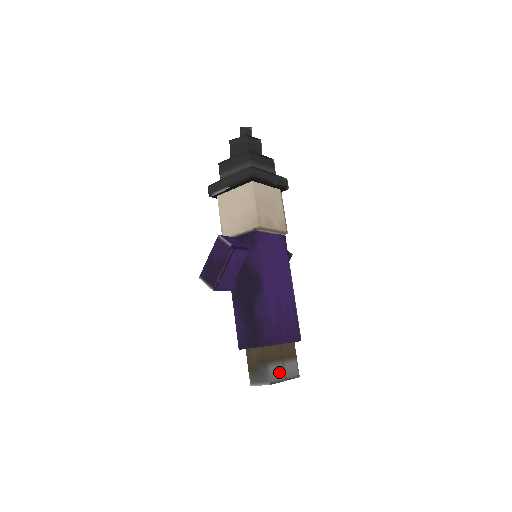
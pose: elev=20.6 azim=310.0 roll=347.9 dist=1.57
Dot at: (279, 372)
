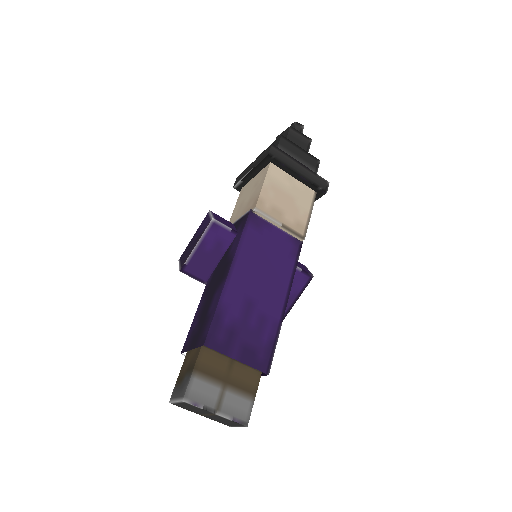
Dot at: (209, 395)
